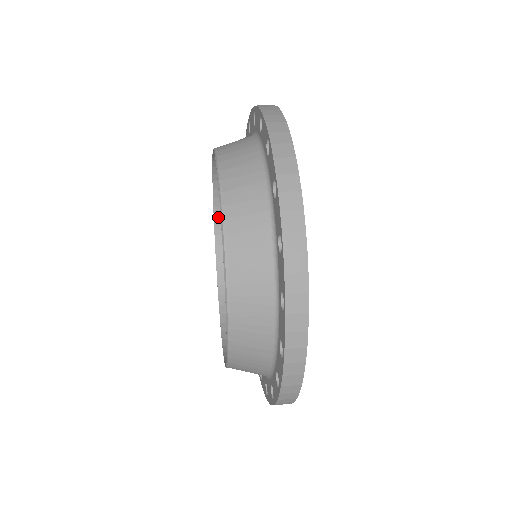
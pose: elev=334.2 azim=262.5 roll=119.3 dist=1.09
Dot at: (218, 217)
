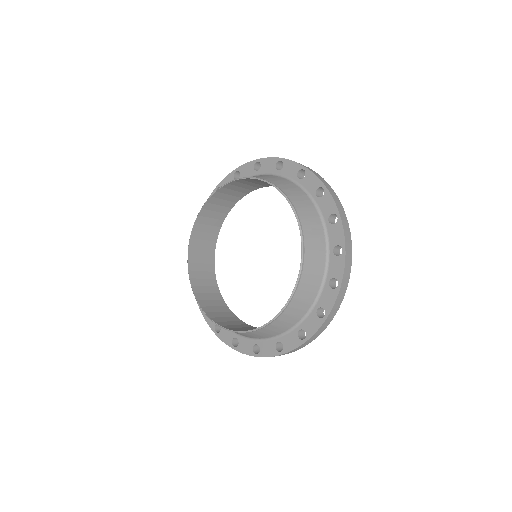
Dot at: (190, 263)
